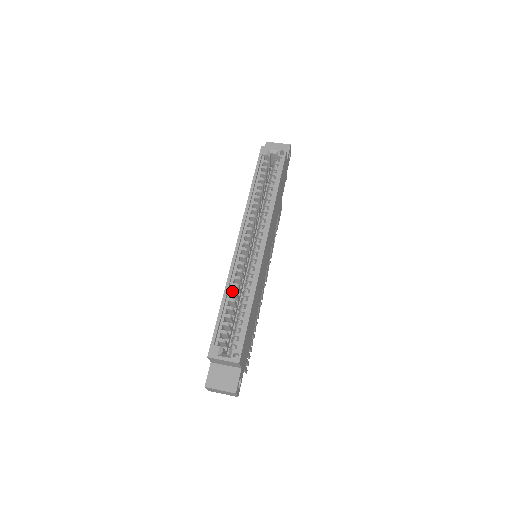
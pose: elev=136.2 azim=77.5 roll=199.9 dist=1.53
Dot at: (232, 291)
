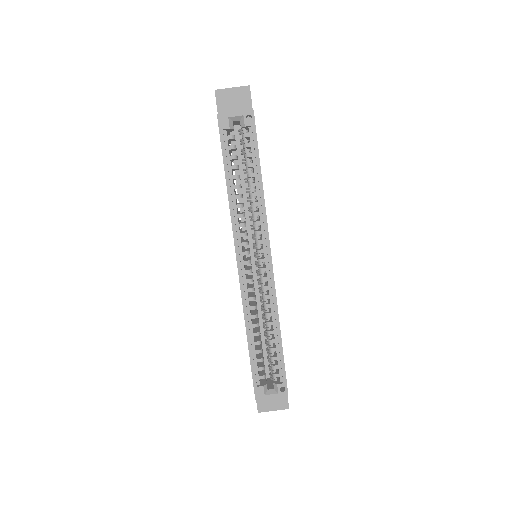
Dot at: (253, 325)
